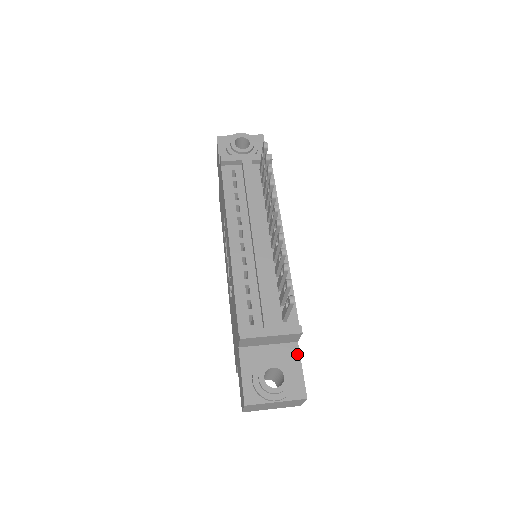
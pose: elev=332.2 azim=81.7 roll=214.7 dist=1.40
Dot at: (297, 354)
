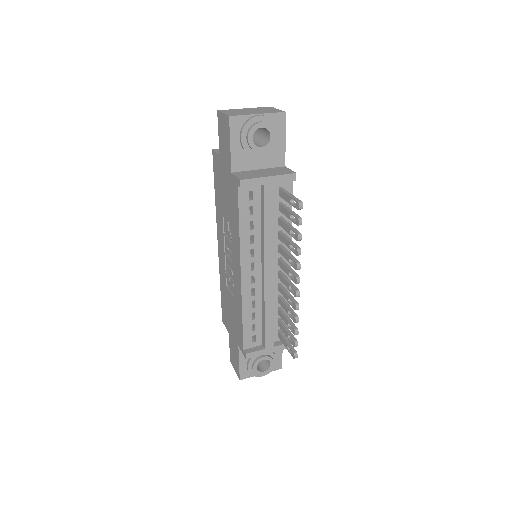
Dot at: occluded
